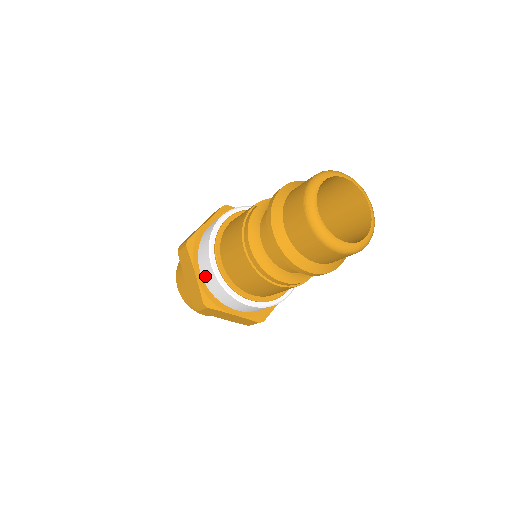
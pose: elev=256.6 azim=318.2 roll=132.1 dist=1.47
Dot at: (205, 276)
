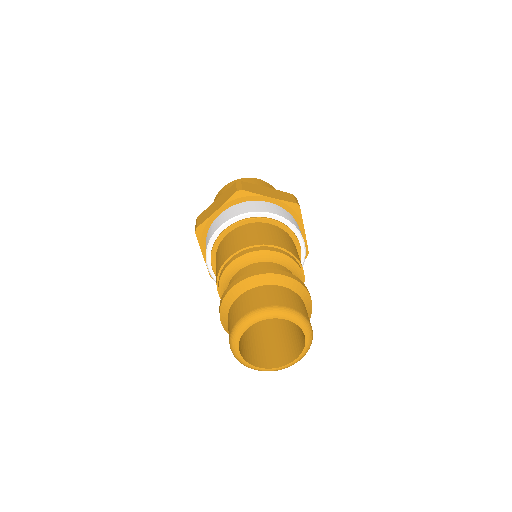
Dot at: (216, 221)
